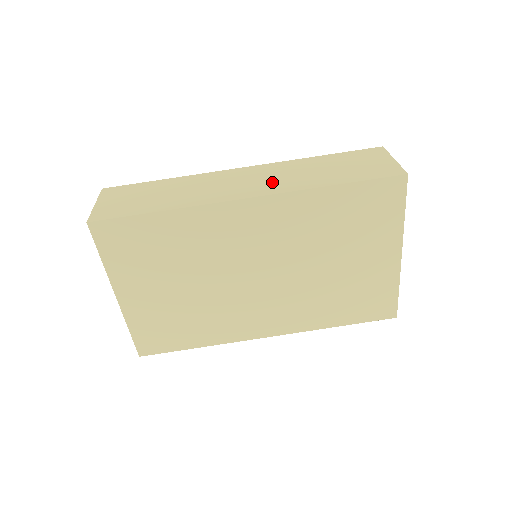
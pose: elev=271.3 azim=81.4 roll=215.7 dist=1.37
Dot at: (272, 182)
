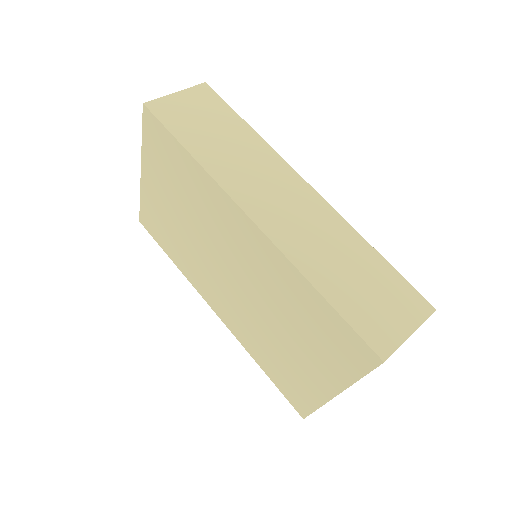
Dot at: (293, 226)
